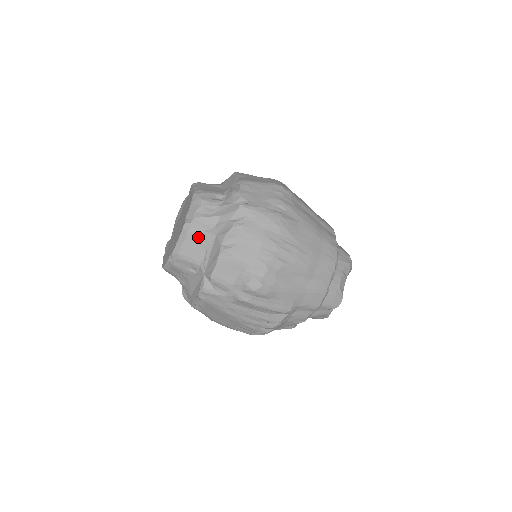
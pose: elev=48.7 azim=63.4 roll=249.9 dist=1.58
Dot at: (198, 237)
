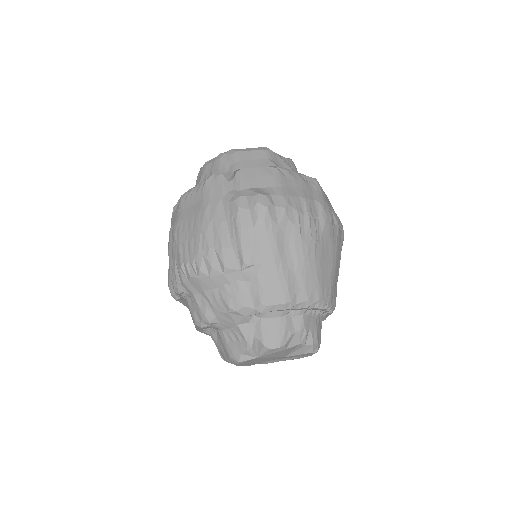
Dot at: (264, 158)
